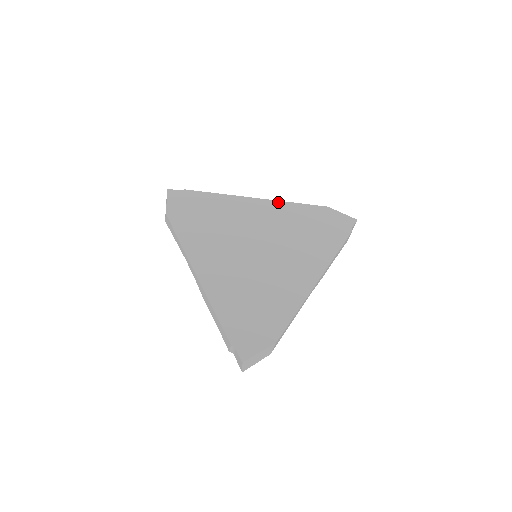
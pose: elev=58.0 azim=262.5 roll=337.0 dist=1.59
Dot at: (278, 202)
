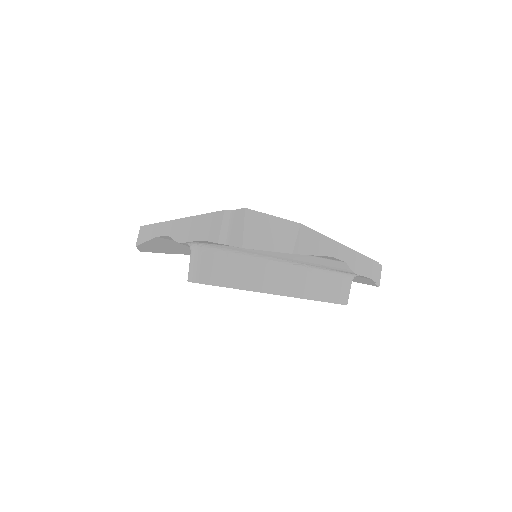
Dot at: occluded
